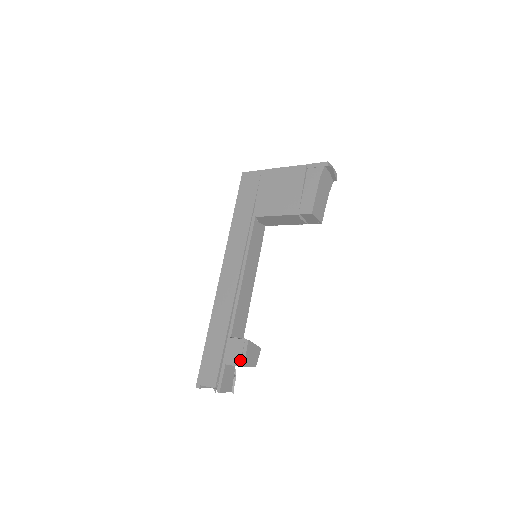
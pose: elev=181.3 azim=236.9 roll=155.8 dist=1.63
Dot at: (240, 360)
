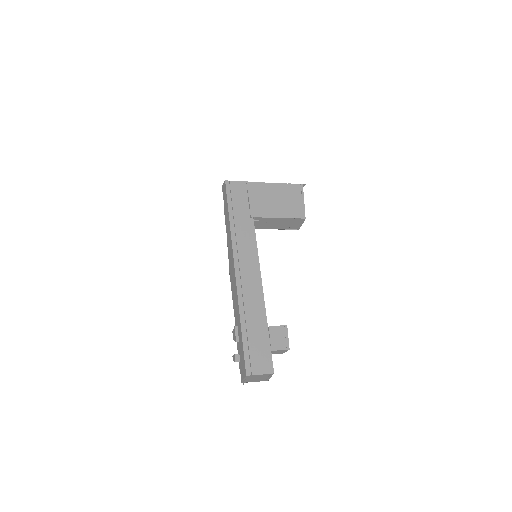
Dot at: (287, 346)
